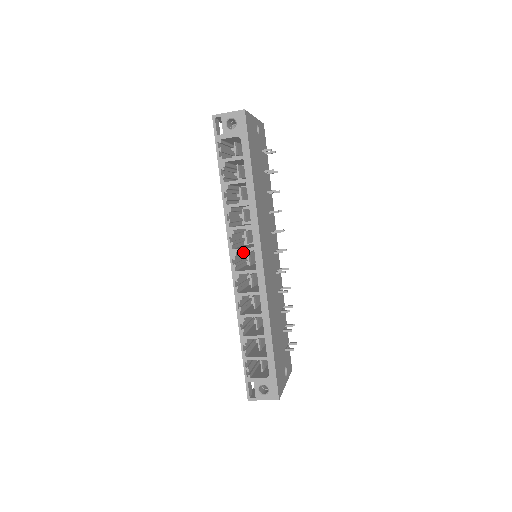
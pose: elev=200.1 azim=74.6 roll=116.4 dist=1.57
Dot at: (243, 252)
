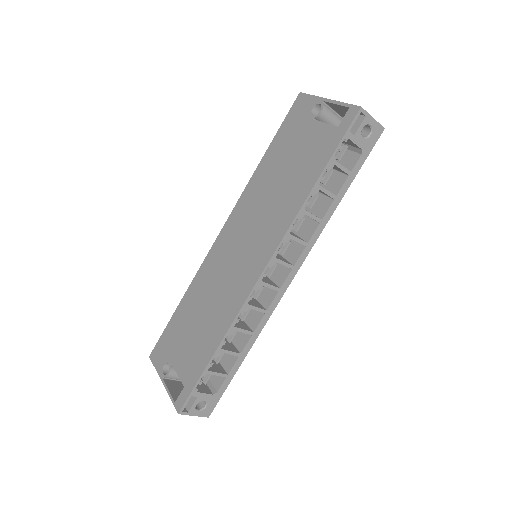
Dot at: occluded
